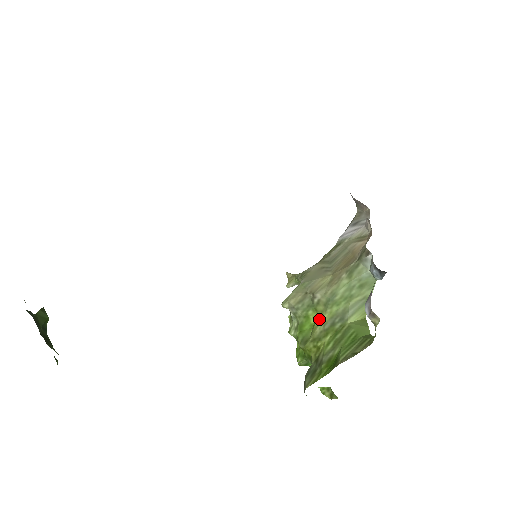
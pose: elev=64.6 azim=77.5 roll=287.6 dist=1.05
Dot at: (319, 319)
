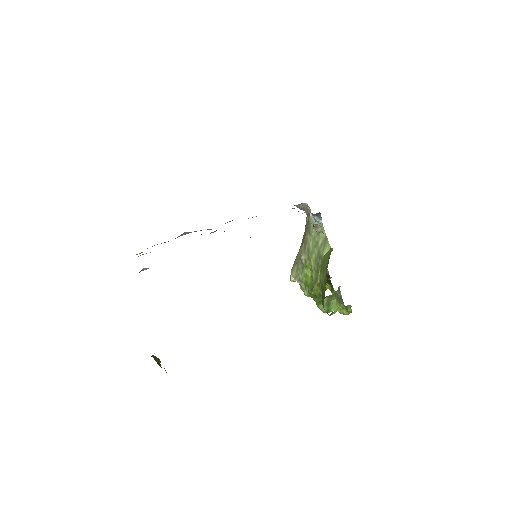
Dot at: (311, 269)
